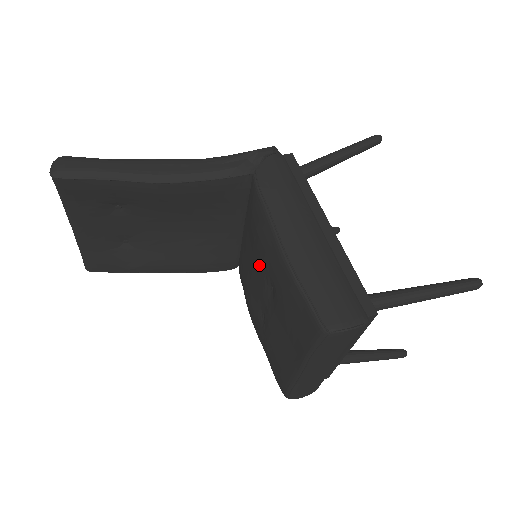
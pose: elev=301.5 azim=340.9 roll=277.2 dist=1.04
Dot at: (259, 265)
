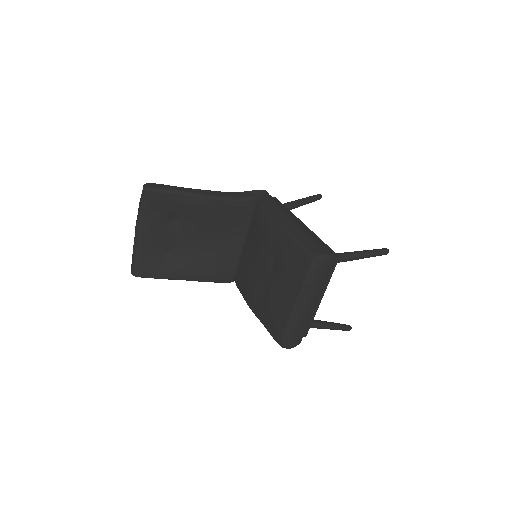
Dot at: (263, 251)
